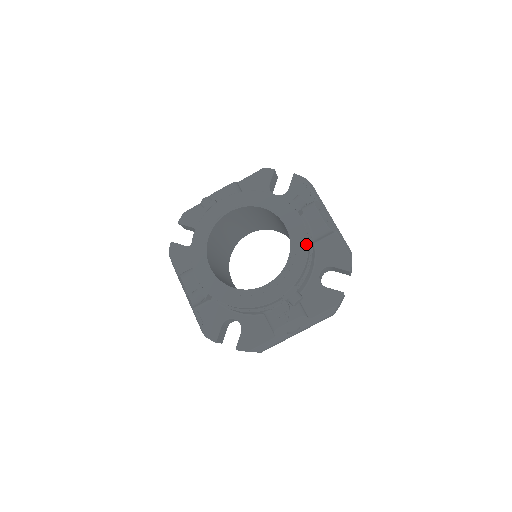
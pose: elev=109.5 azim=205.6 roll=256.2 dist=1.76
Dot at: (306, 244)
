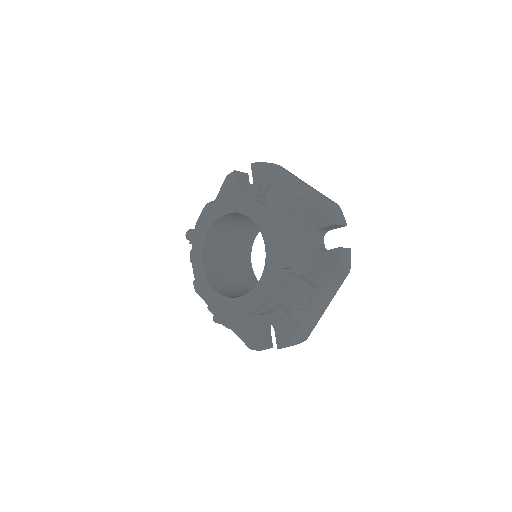
Dot at: (254, 307)
